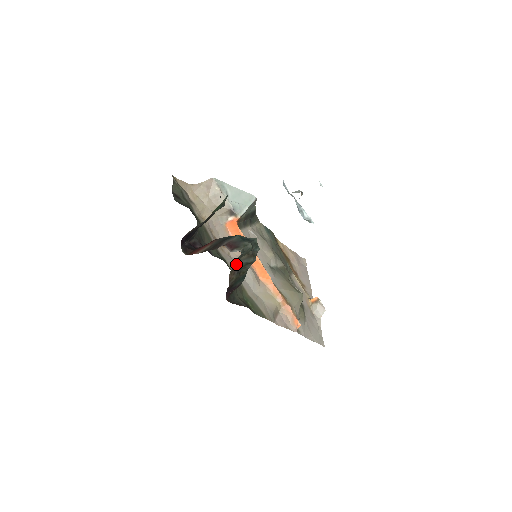
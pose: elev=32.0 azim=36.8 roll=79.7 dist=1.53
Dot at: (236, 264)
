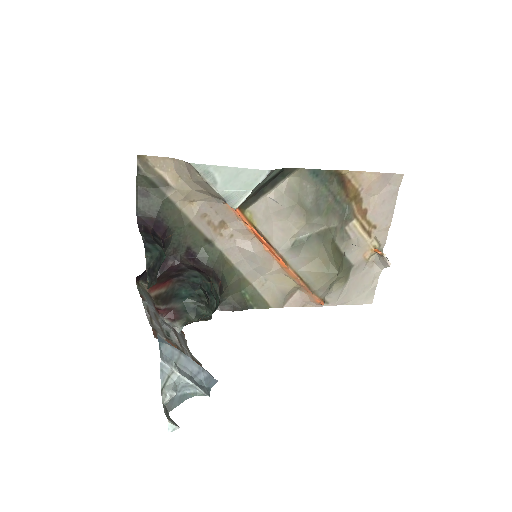
Dot at: occluded
